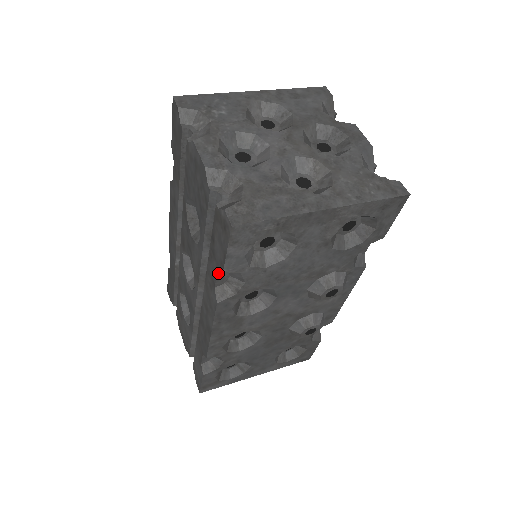
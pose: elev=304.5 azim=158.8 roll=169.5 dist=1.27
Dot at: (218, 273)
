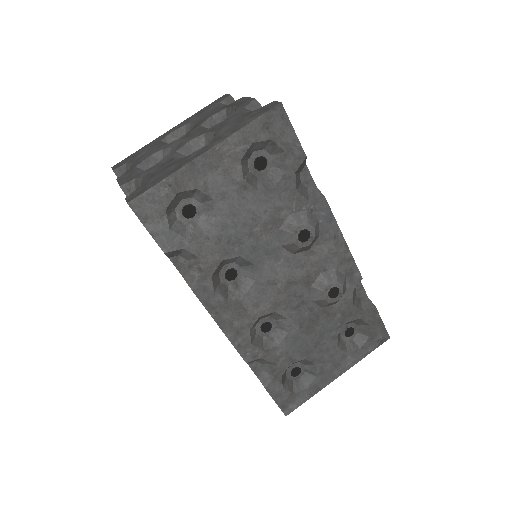
Dot at: (172, 261)
